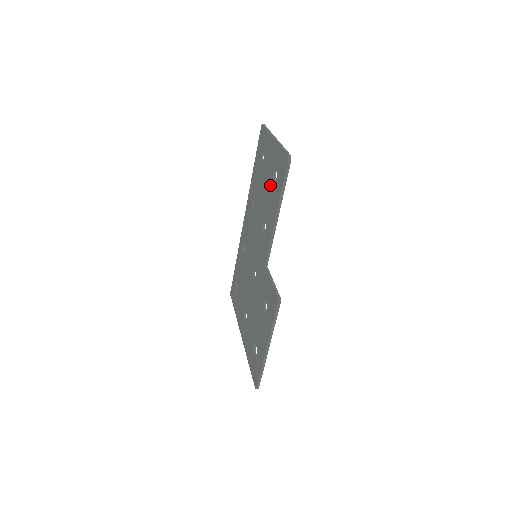
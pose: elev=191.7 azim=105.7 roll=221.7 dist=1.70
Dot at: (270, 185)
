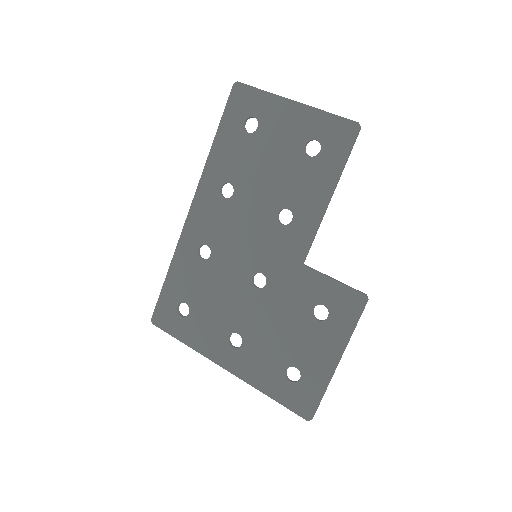
Dot at: (297, 160)
